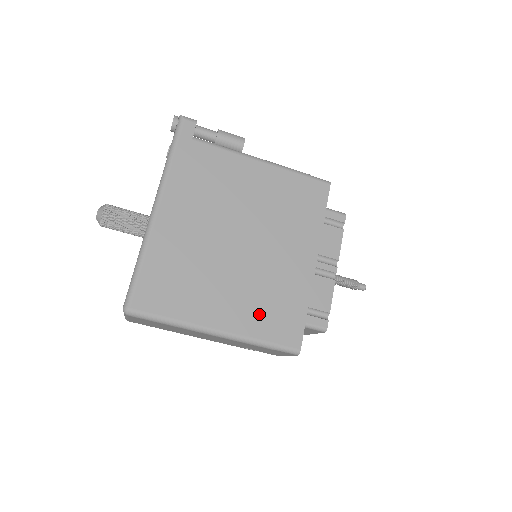
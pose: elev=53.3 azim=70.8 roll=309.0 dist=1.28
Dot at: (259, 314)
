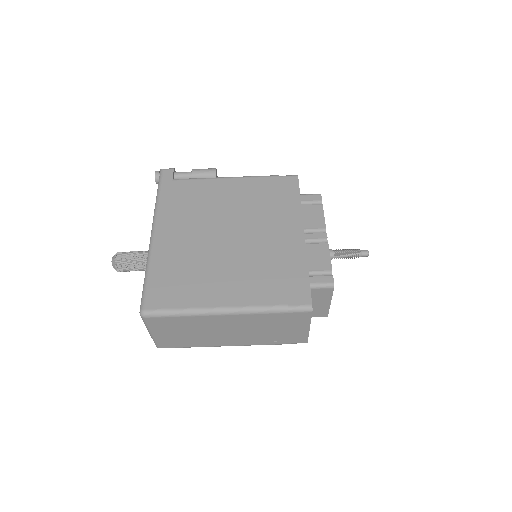
Dot at: (262, 285)
